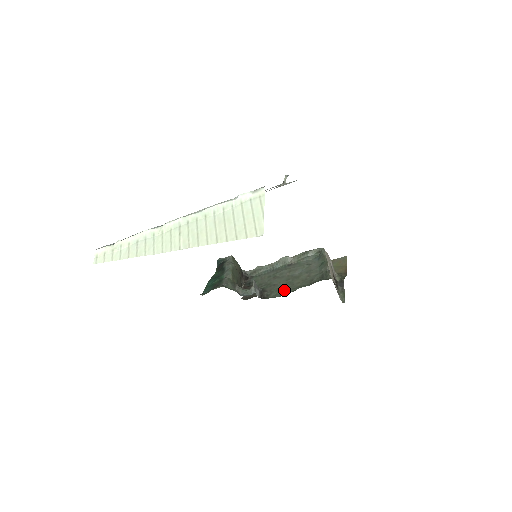
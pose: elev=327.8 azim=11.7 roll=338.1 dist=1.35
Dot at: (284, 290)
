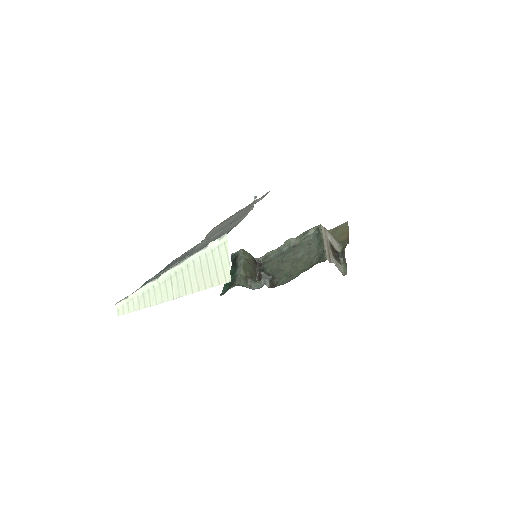
Dot at: (290, 276)
